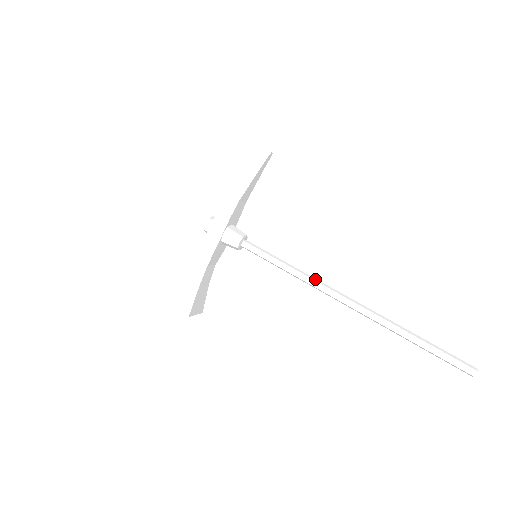
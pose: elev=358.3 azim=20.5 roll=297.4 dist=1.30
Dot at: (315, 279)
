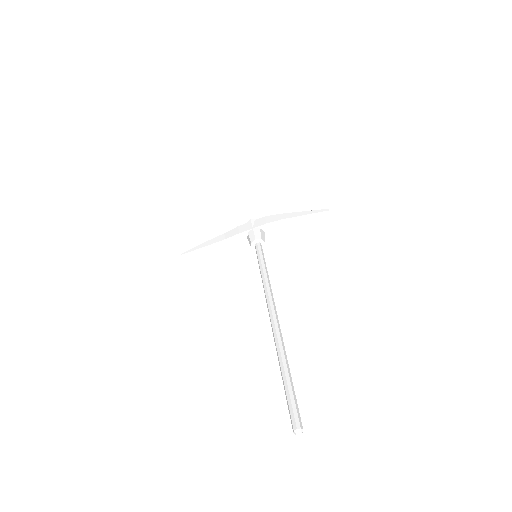
Dot at: (271, 290)
